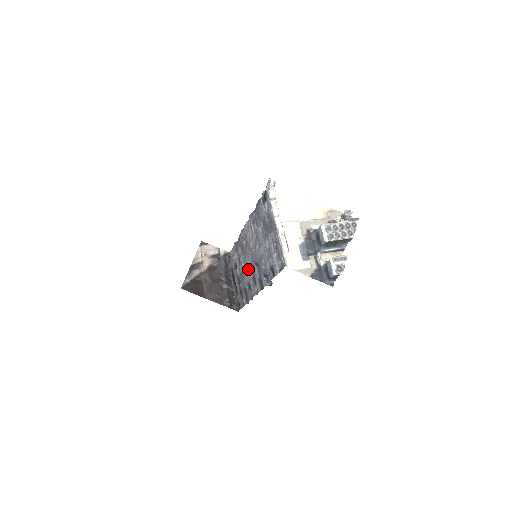
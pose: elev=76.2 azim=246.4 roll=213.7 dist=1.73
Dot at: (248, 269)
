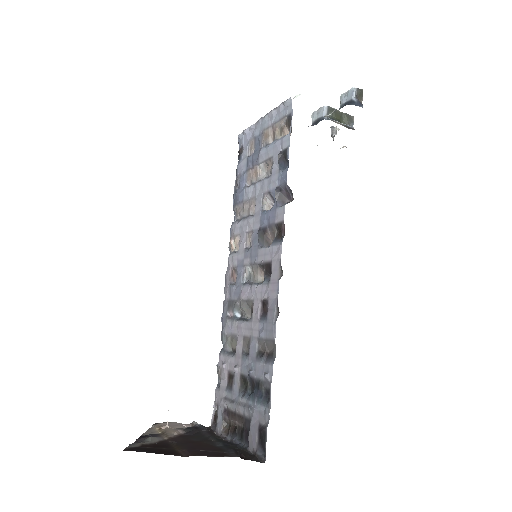
Dot at: (251, 290)
